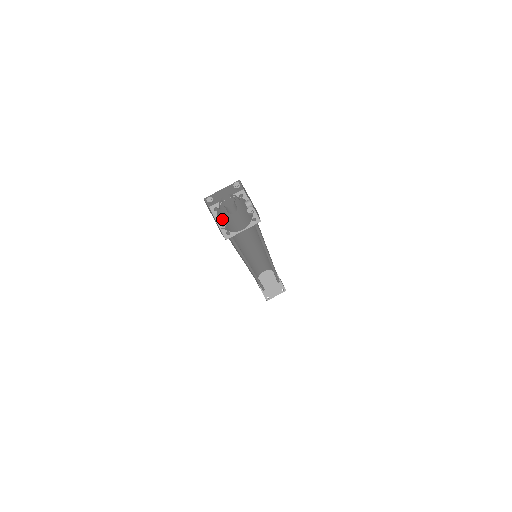
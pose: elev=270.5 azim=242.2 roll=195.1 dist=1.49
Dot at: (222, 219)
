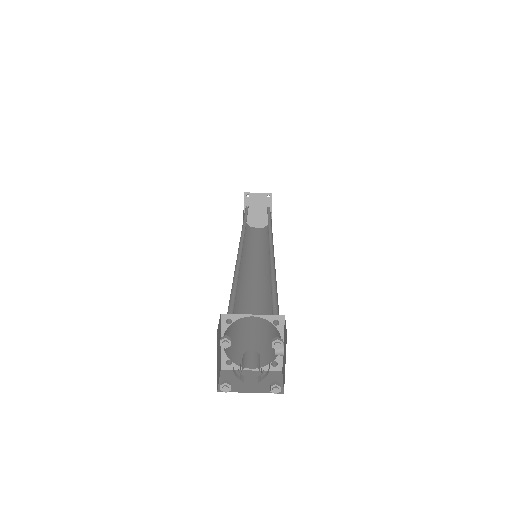
Dot at: (232, 306)
